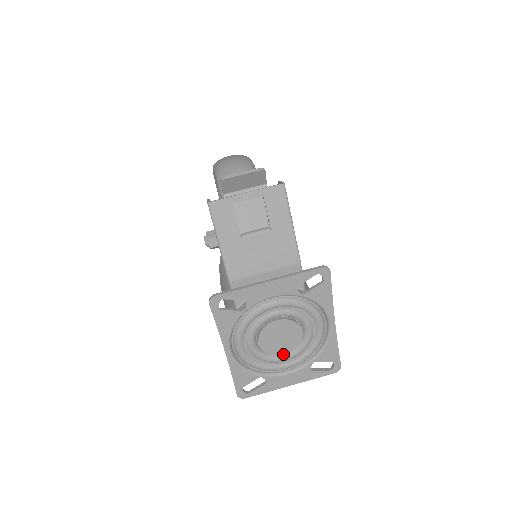
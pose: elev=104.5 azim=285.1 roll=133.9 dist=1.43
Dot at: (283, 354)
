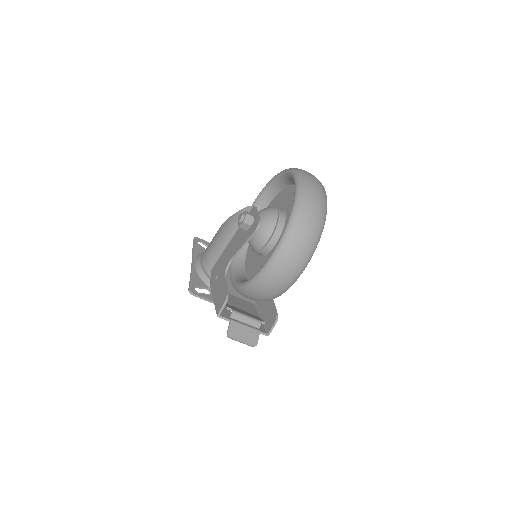
Dot at: occluded
